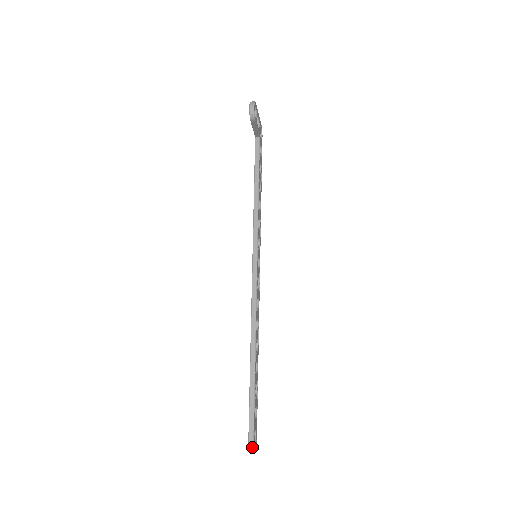
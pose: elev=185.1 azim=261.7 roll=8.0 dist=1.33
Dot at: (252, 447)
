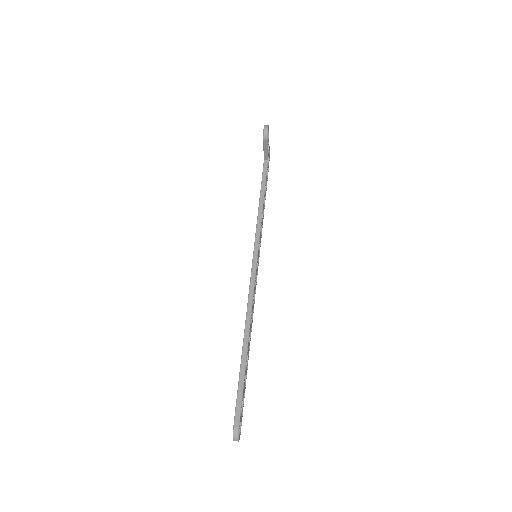
Dot at: (236, 436)
